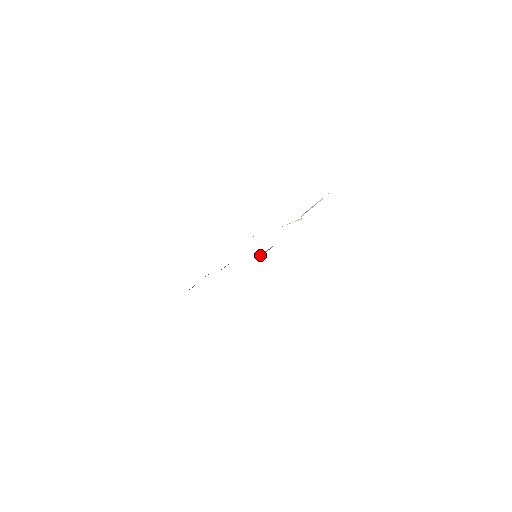
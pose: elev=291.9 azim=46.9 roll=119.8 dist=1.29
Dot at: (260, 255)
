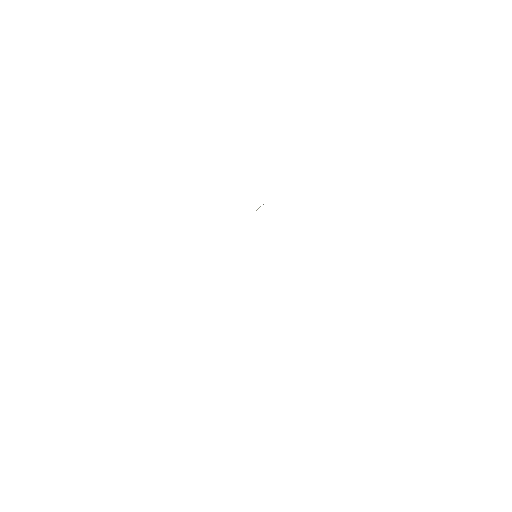
Dot at: occluded
